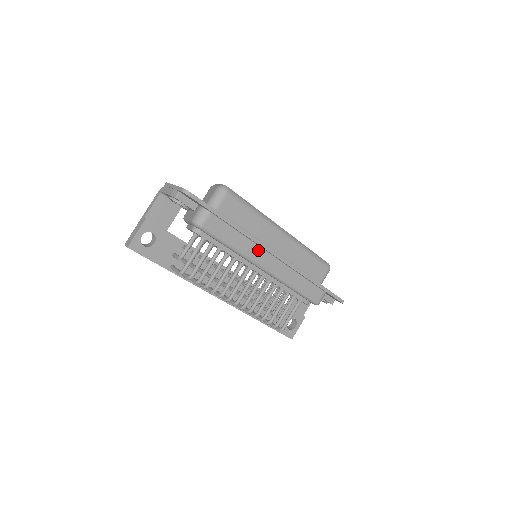
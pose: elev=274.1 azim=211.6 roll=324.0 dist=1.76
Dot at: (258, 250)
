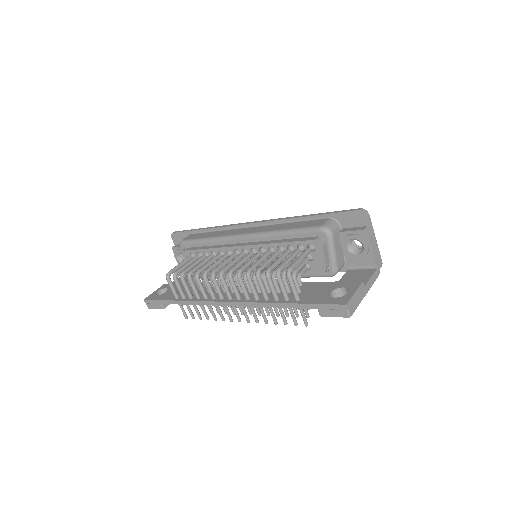
Dot at: (233, 231)
